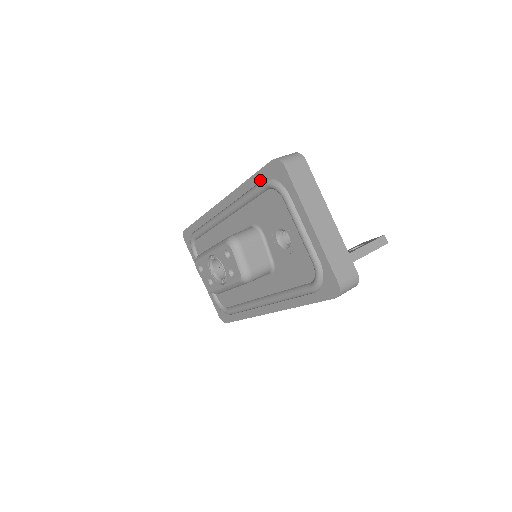
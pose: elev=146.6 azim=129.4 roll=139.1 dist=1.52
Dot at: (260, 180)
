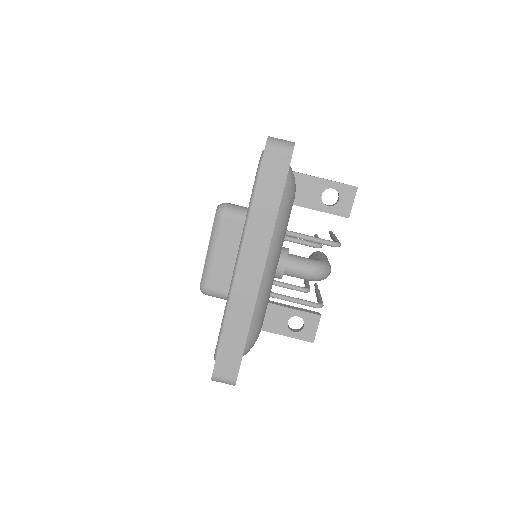
Dot at: occluded
